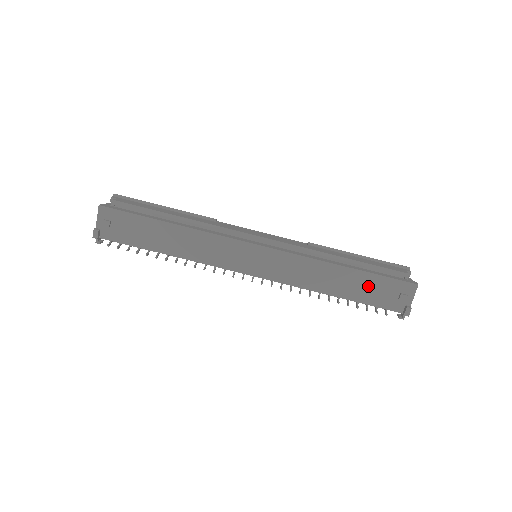
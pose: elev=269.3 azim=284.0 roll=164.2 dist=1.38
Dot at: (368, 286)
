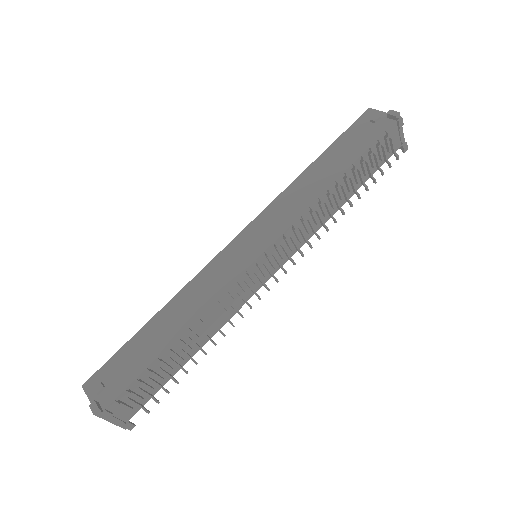
Dot at: (345, 148)
